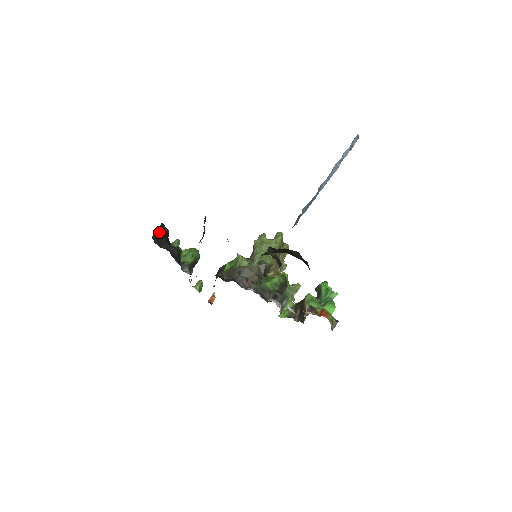
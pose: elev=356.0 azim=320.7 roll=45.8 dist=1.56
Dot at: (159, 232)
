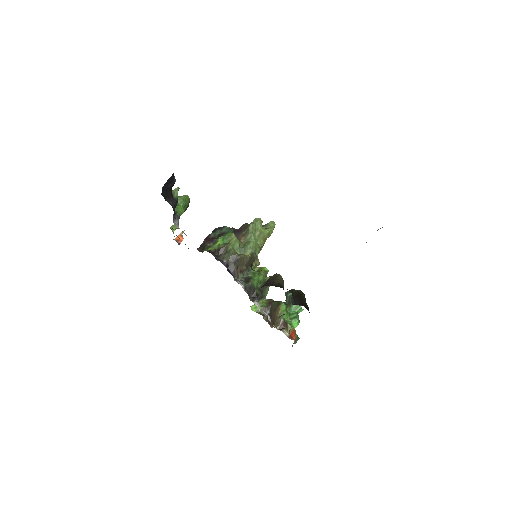
Dot at: (168, 183)
